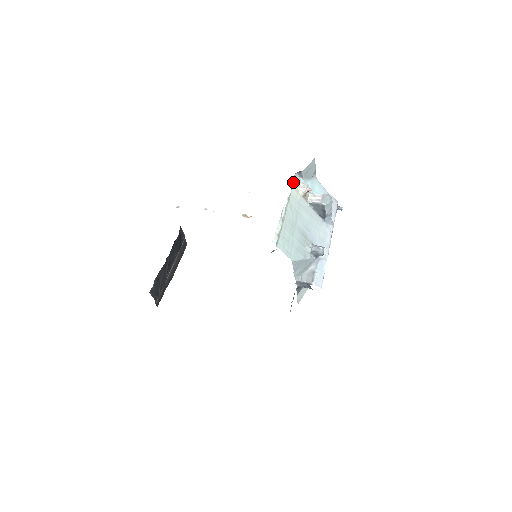
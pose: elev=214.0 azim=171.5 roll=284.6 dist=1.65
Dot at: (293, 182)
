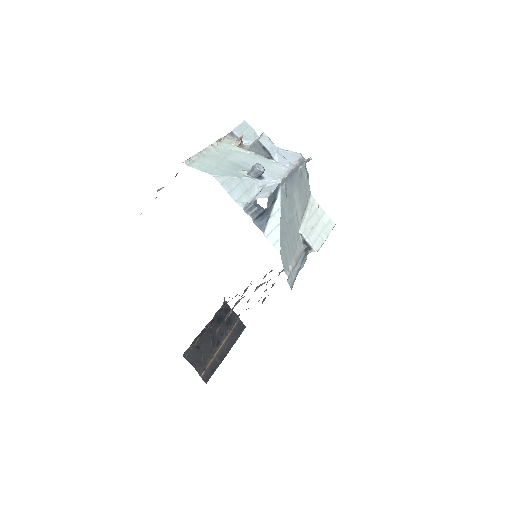
Dot at: (224, 140)
